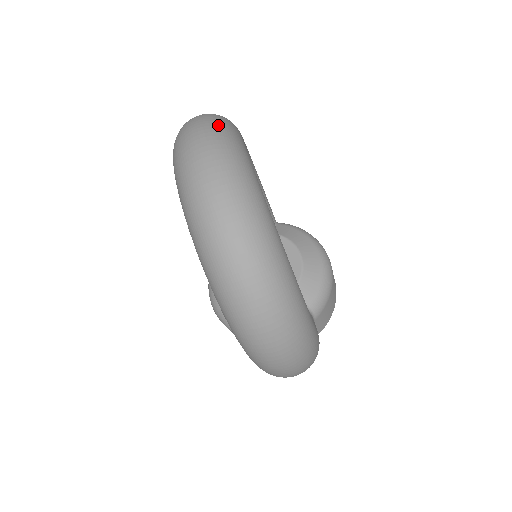
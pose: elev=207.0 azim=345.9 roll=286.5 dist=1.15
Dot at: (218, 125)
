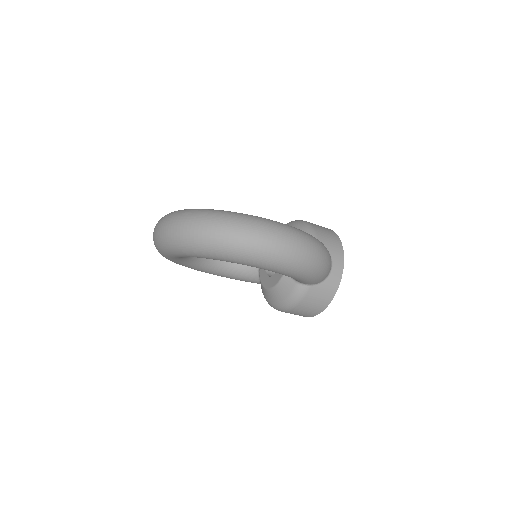
Dot at: occluded
